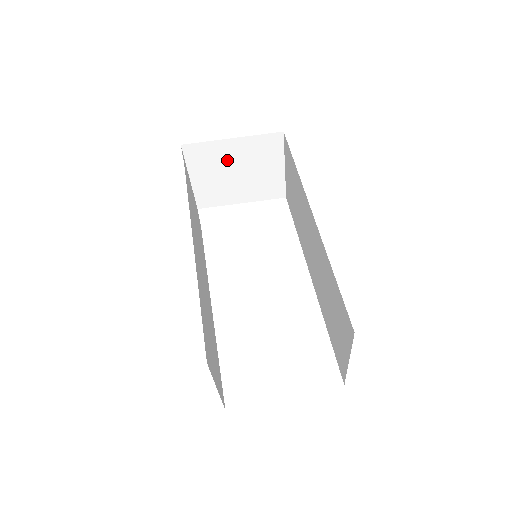
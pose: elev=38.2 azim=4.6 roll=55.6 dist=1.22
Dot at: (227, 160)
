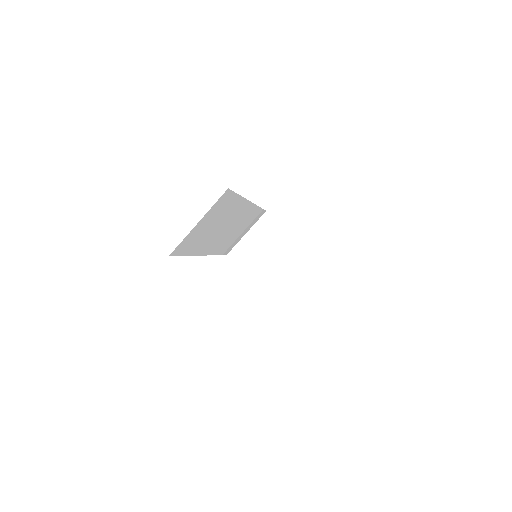
Dot at: (275, 243)
